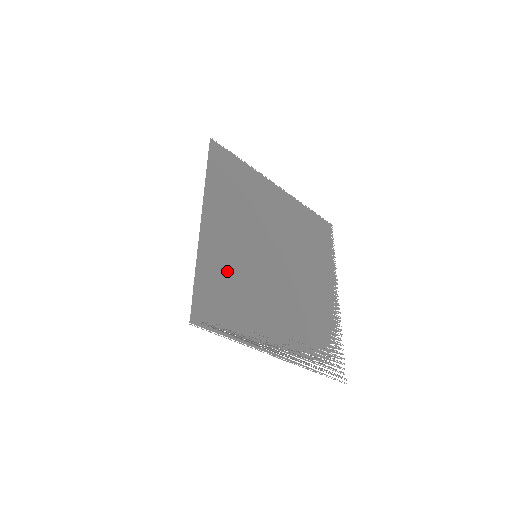
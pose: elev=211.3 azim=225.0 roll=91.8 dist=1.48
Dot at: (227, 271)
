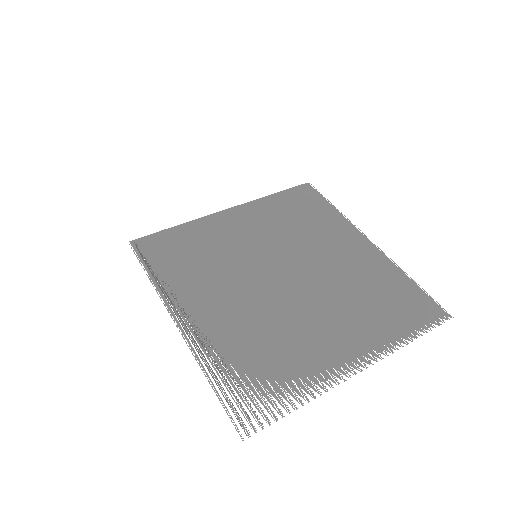
Dot at: (206, 242)
